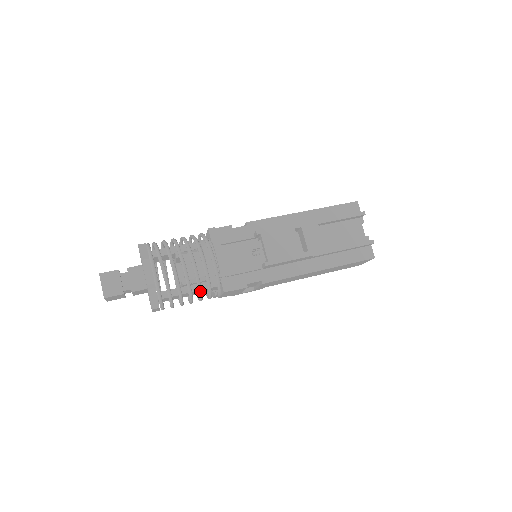
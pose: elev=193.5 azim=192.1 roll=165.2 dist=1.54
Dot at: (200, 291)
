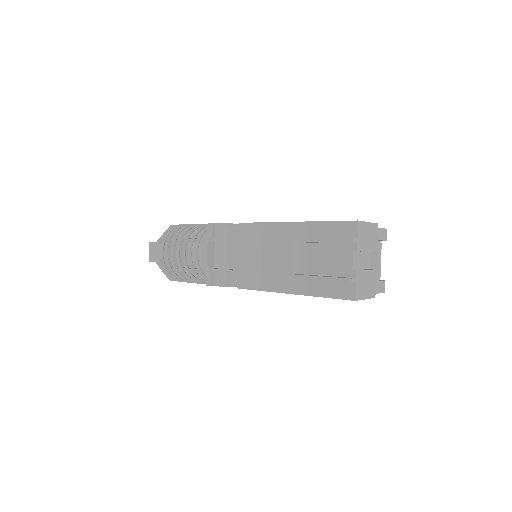
Dot at: (192, 278)
